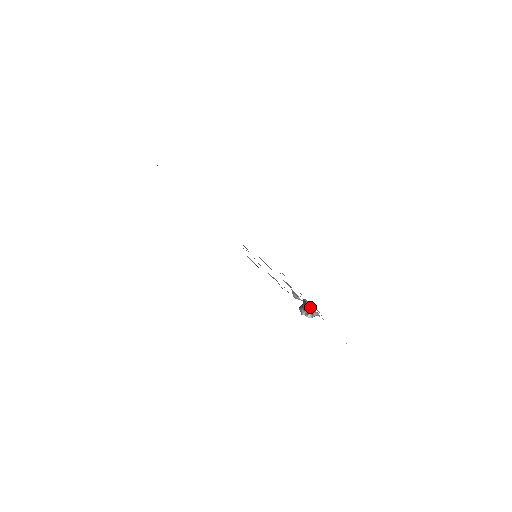
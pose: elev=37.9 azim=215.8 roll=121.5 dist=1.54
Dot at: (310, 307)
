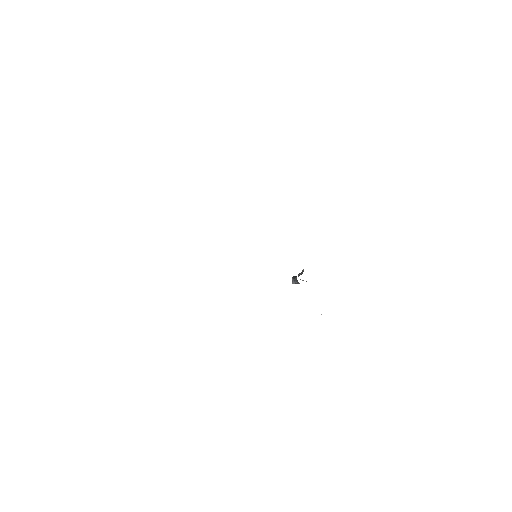
Dot at: occluded
